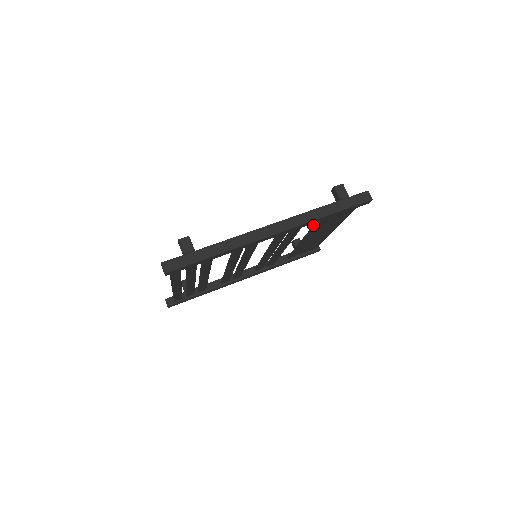
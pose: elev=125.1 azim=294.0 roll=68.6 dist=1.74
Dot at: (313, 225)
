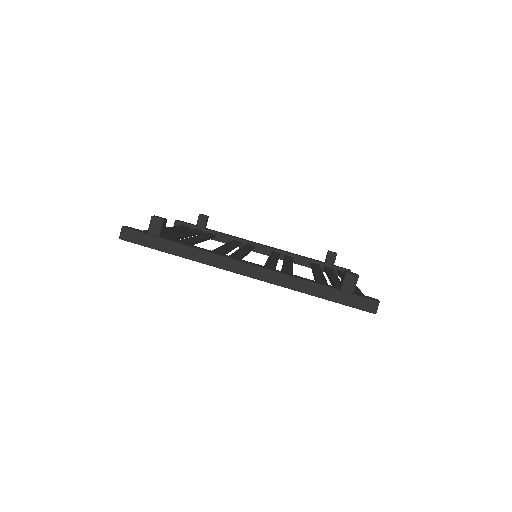
Dot at: (316, 278)
